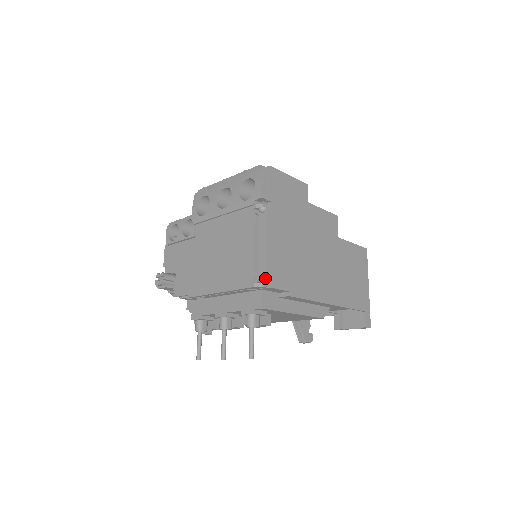
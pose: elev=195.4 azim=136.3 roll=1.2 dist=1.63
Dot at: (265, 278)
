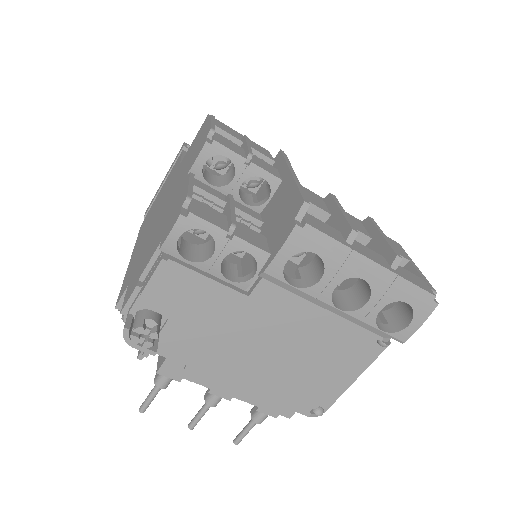
Dot at: (325, 410)
